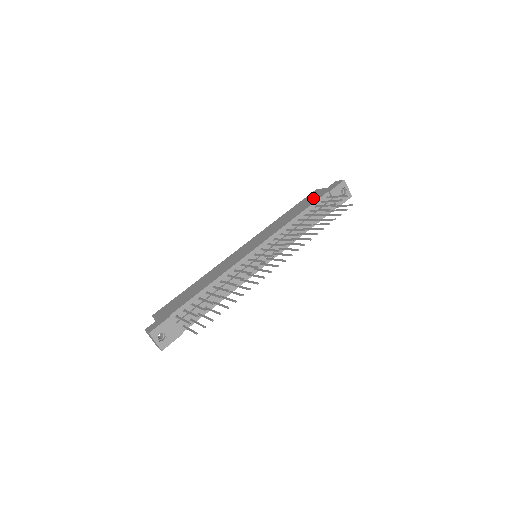
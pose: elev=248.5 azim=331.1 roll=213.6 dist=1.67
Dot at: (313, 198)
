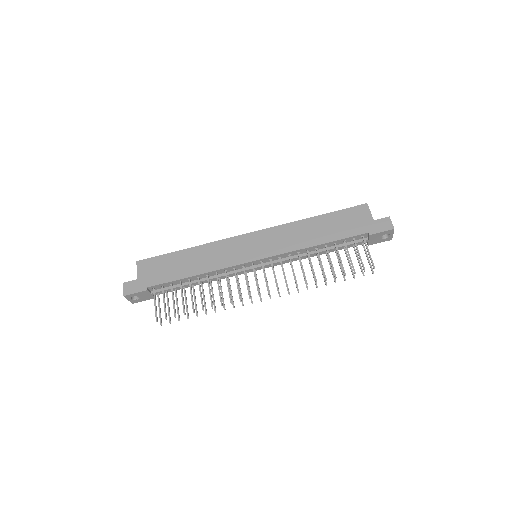
Dot at: (351, 225)
